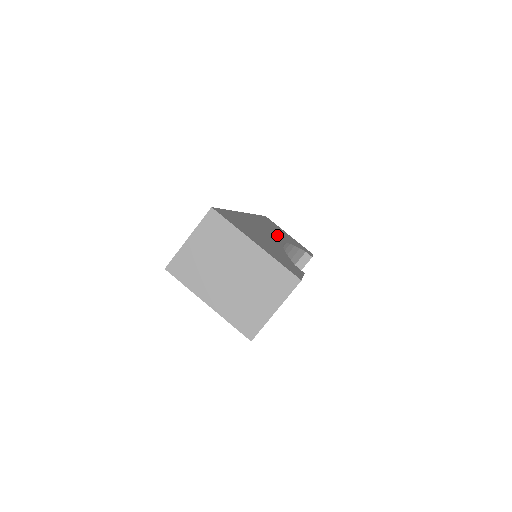
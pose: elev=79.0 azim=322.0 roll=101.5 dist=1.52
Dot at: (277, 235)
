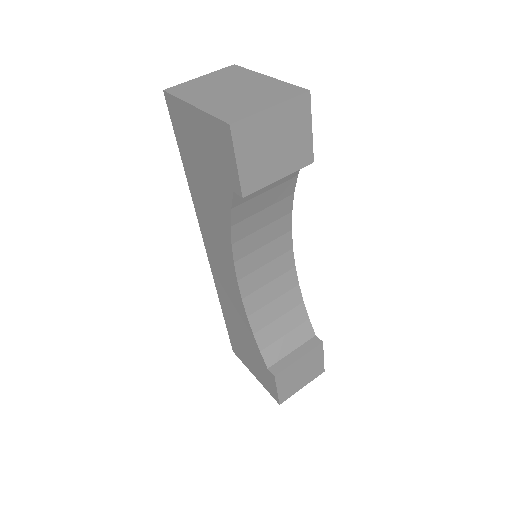
Dot at: occluded
